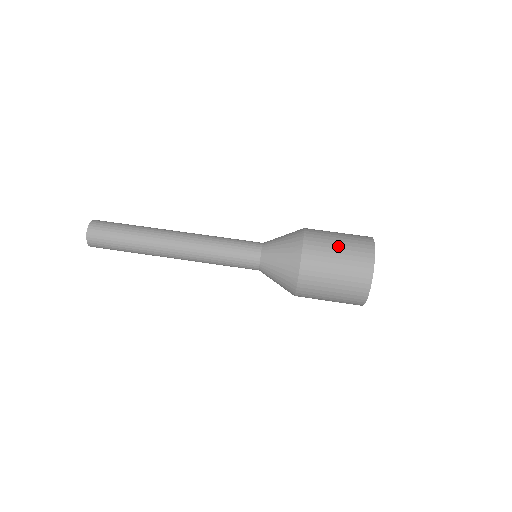
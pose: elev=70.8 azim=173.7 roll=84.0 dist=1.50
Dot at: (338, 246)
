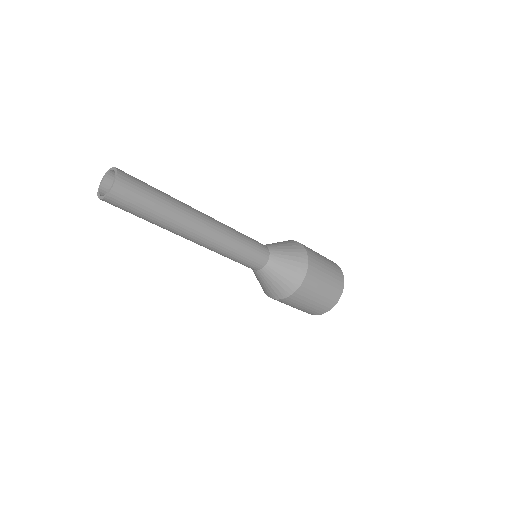
Dot at: (321, 292)
